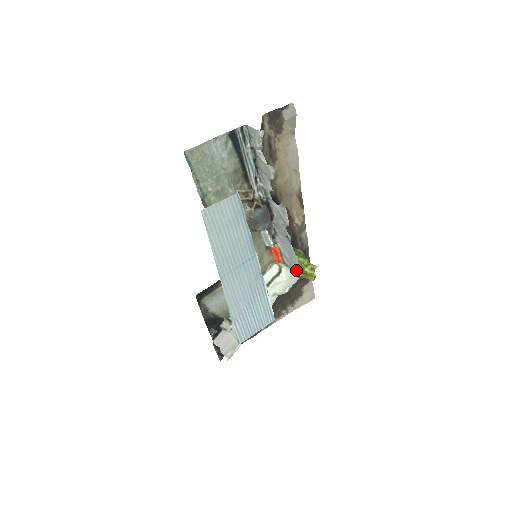
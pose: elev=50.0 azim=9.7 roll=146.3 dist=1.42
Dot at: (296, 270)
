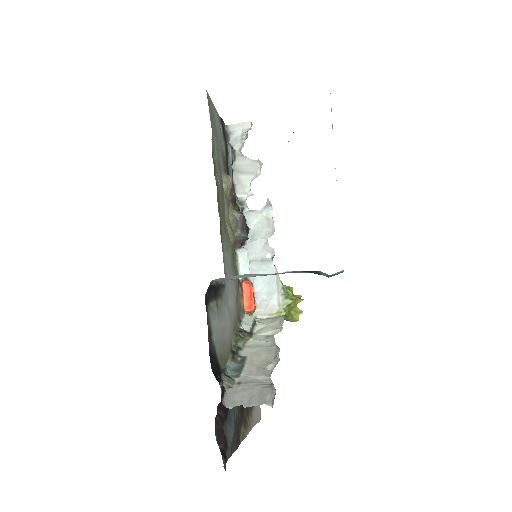
Dot at: (278, 307)
